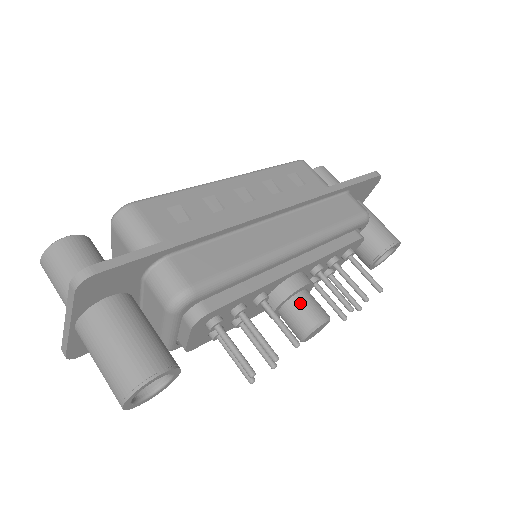
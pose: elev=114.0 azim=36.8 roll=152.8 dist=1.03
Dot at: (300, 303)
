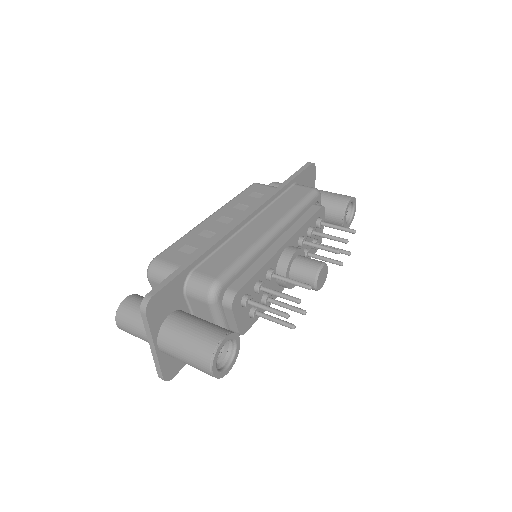
Dot at: (299, 264)
